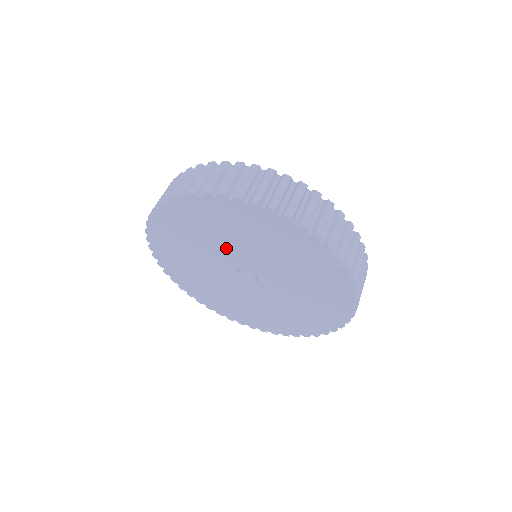
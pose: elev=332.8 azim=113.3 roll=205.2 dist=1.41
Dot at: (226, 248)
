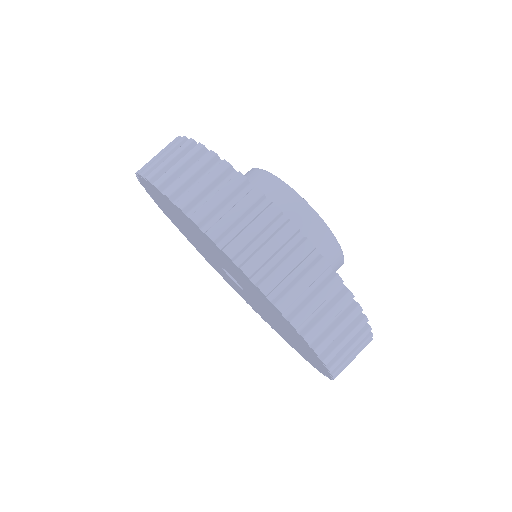
Dot at: (214, 255)
